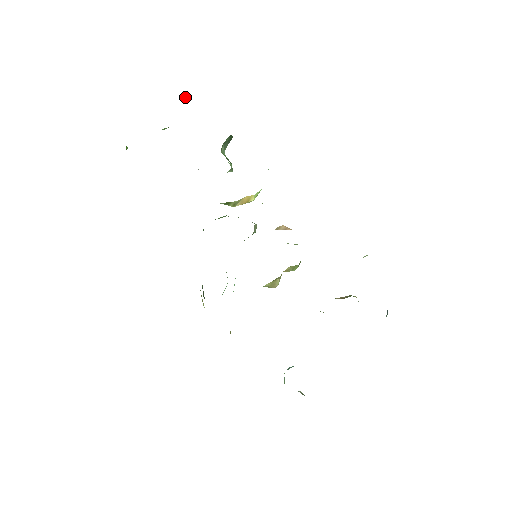
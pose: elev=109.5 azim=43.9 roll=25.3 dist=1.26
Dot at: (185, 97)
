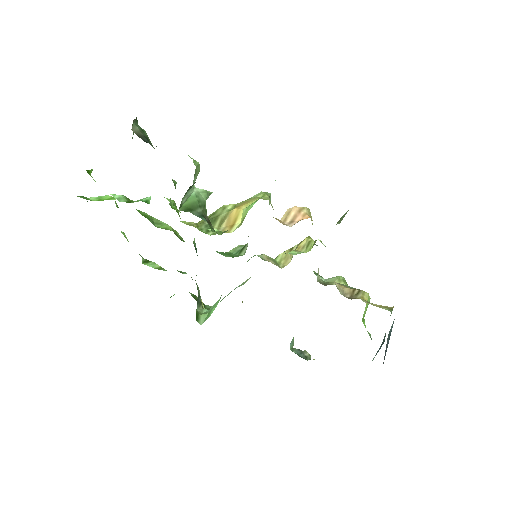
Dot at: (134, 120)
